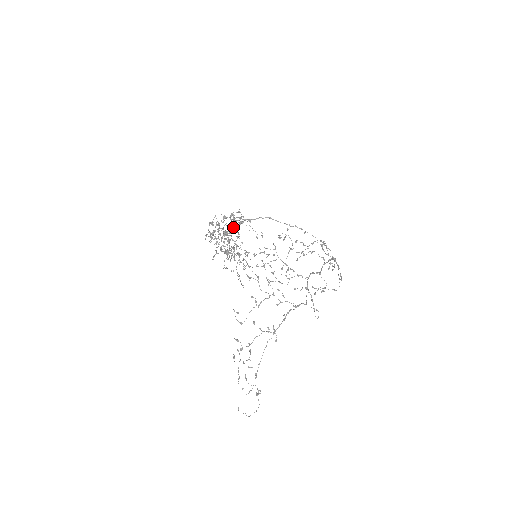
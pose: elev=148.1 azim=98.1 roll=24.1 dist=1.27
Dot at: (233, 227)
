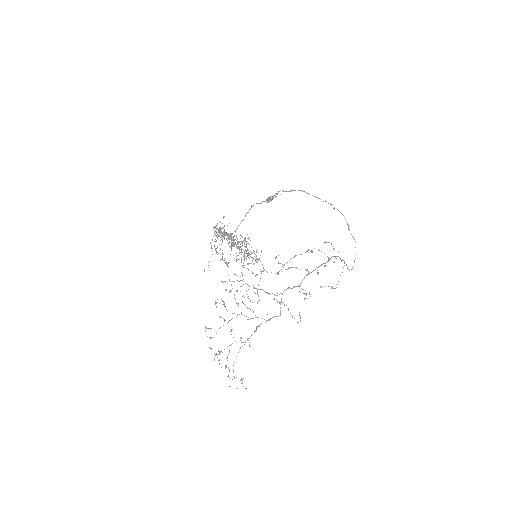
Dot at: (272, 197)
